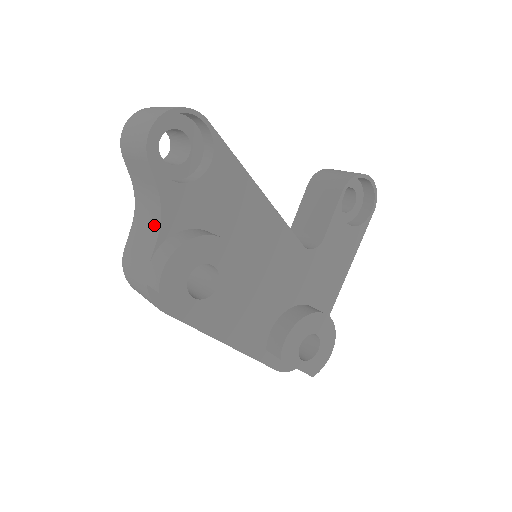
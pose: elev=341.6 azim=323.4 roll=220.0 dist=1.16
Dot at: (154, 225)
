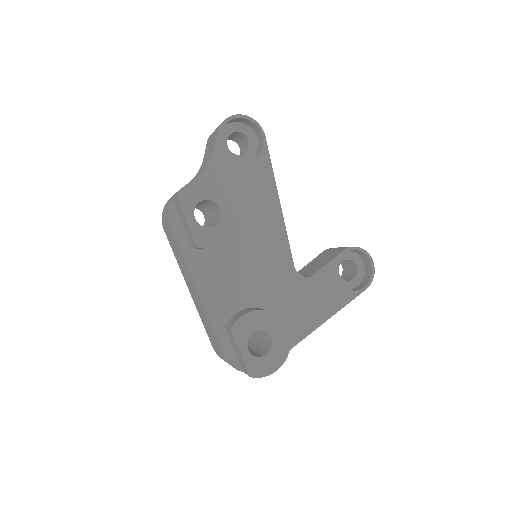
Dot at: (199, 173)
